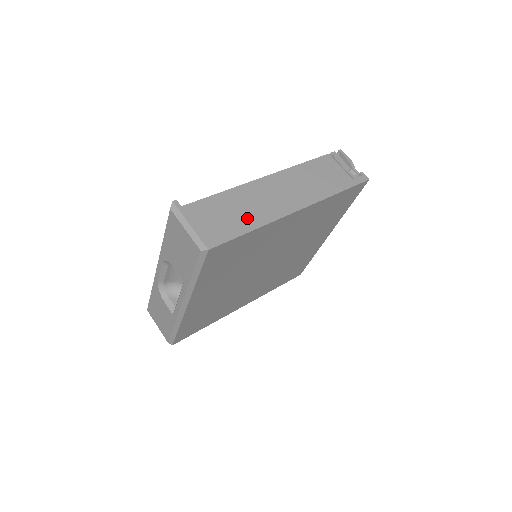
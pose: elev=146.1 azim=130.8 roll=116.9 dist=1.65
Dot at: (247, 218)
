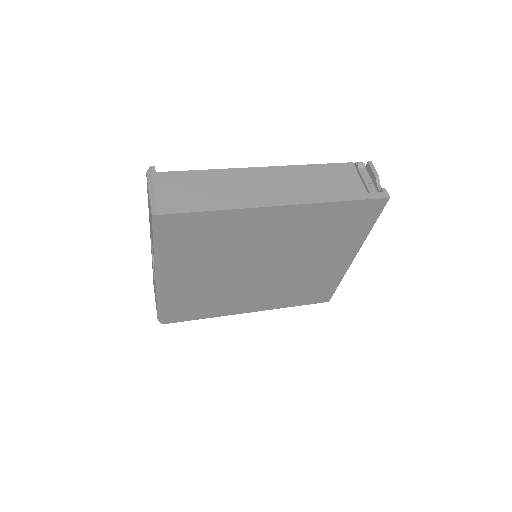
Dot at: (216, 198)
